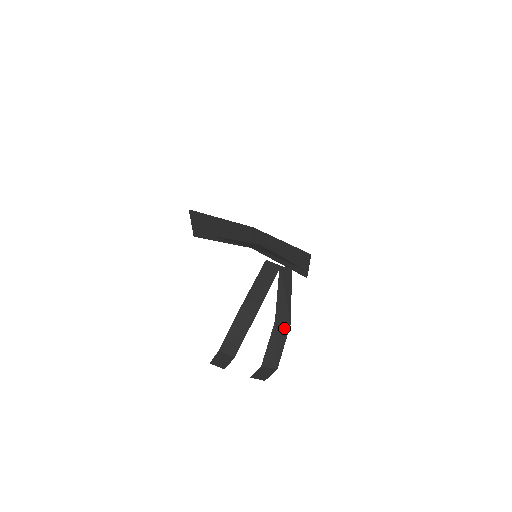
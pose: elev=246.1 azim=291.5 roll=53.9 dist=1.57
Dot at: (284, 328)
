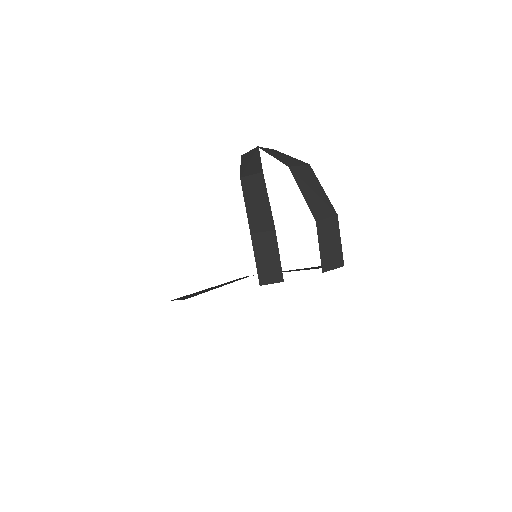
Dot at: (305, 170)
